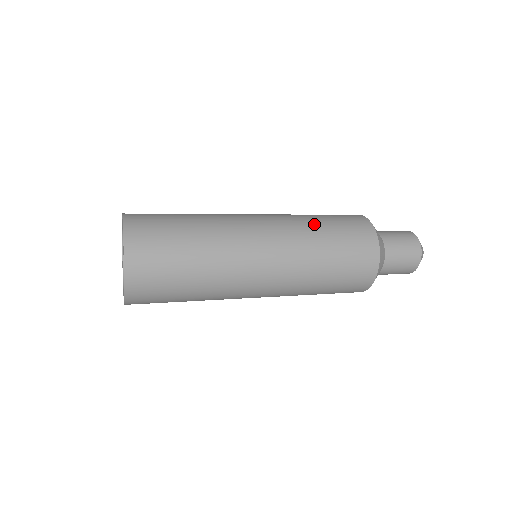
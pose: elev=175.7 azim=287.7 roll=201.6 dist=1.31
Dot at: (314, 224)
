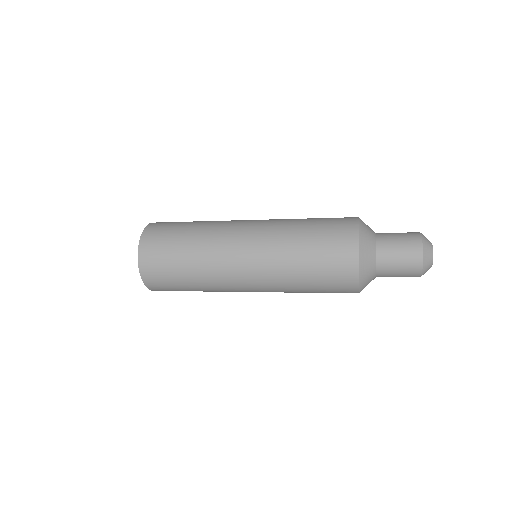
Dot at: (298, 219)
